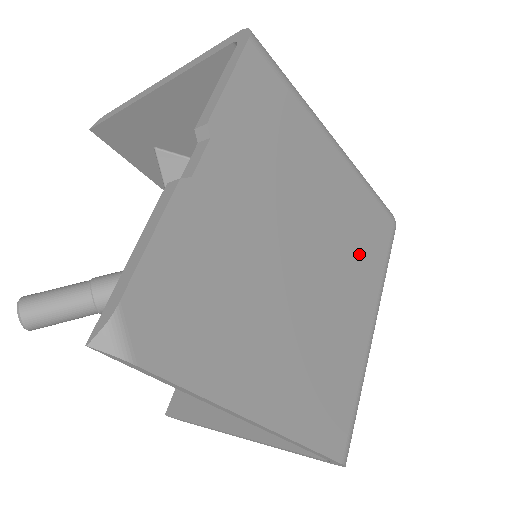
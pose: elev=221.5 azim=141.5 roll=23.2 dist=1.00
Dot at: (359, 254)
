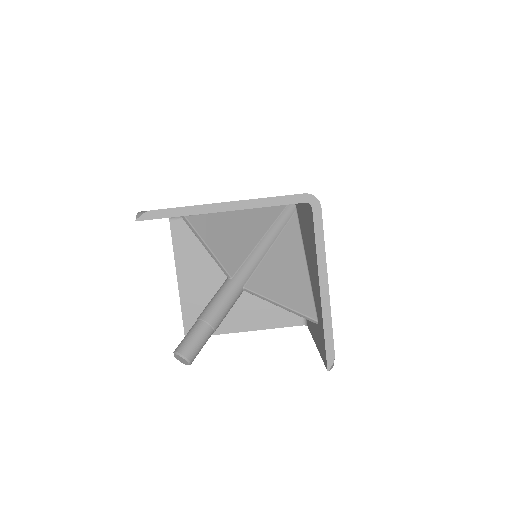
Dot at: occluded
